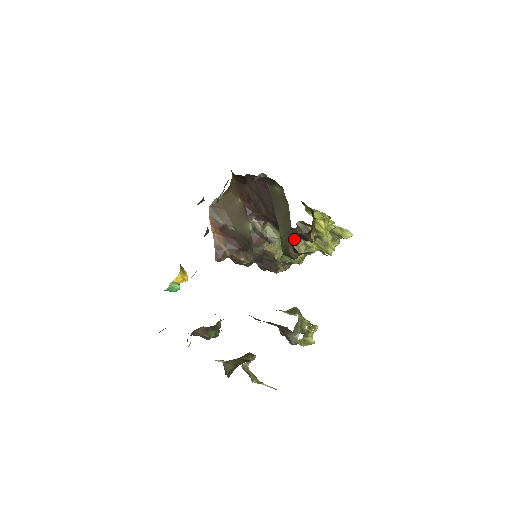
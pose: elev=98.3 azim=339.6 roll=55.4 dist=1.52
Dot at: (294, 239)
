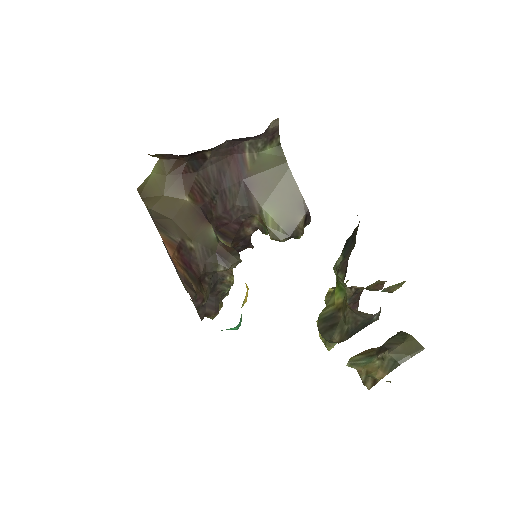
Dot at: occluded
